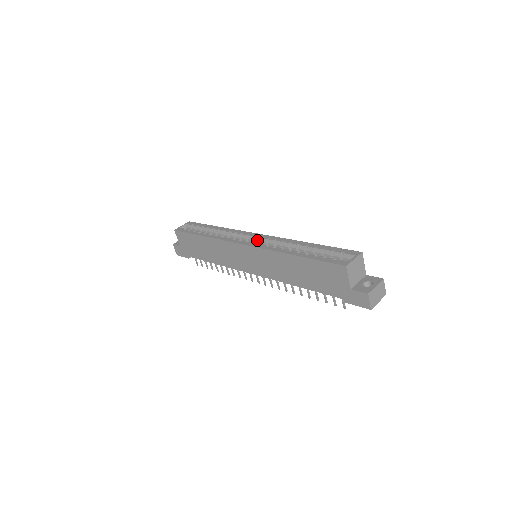
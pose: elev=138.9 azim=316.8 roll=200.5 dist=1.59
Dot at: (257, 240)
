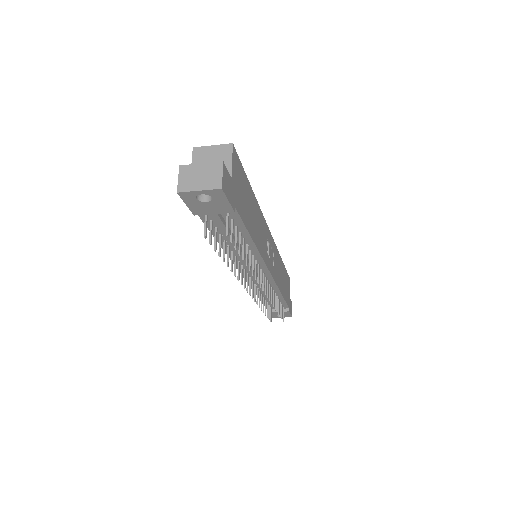
Dot at: occluded
